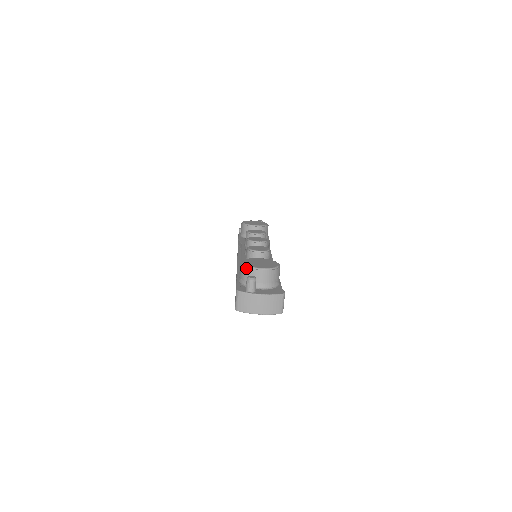
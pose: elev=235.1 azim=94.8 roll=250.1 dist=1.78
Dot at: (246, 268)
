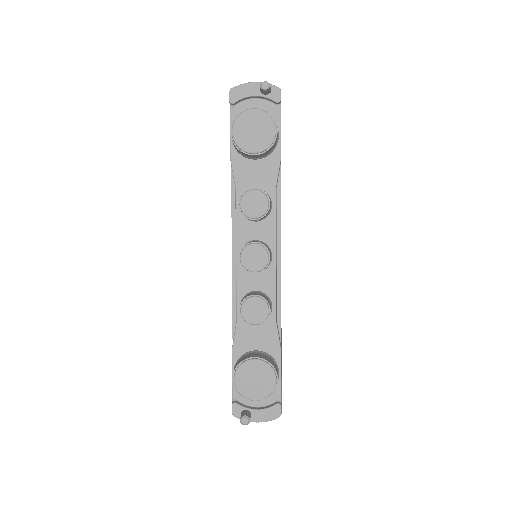
Dot at: occluded
